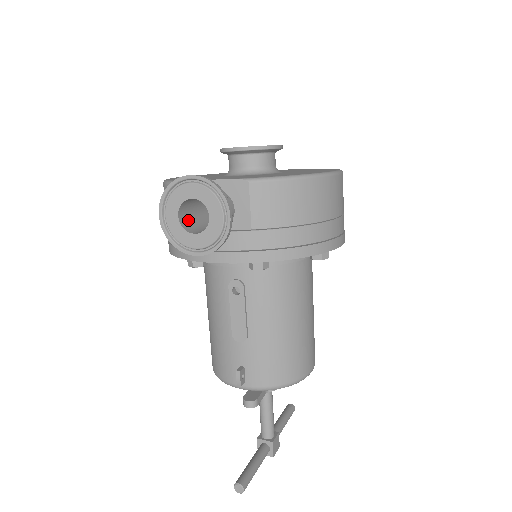
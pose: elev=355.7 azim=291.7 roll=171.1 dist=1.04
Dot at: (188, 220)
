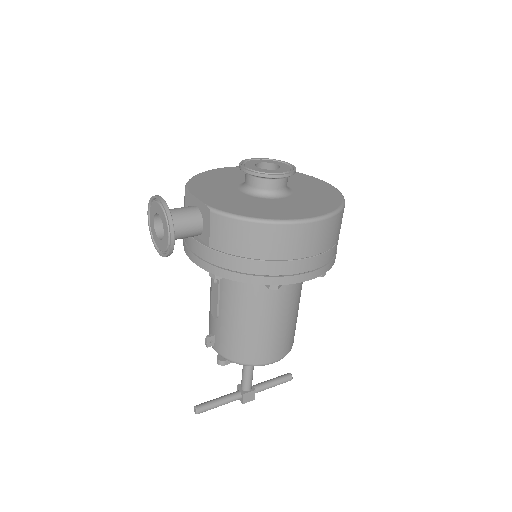
Dot at: occluded
